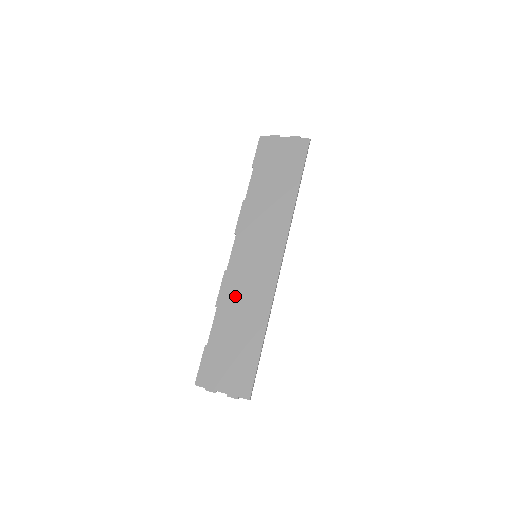
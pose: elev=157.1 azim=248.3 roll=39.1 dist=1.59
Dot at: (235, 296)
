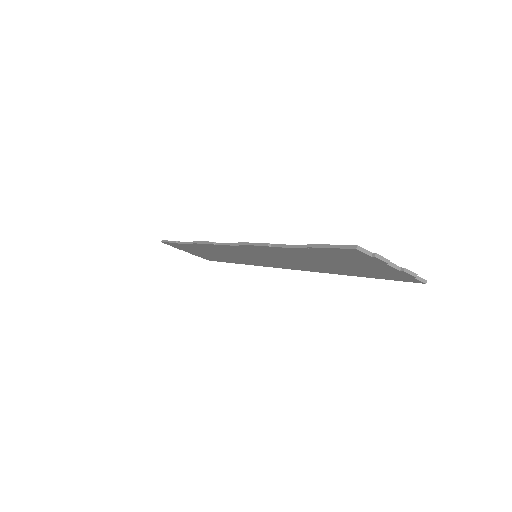
Dot at: occluded
